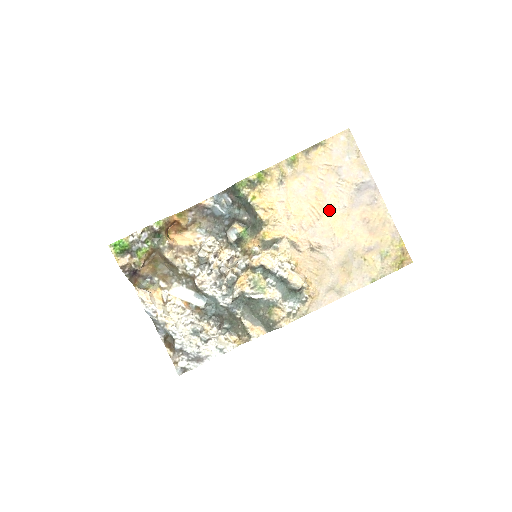
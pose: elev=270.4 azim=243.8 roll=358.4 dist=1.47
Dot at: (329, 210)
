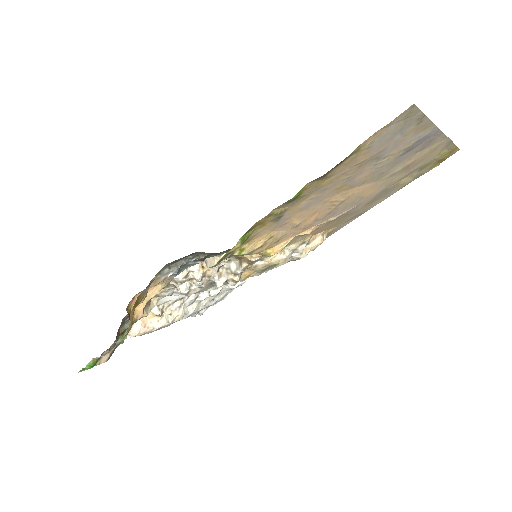
Dot at: (357, 189)
